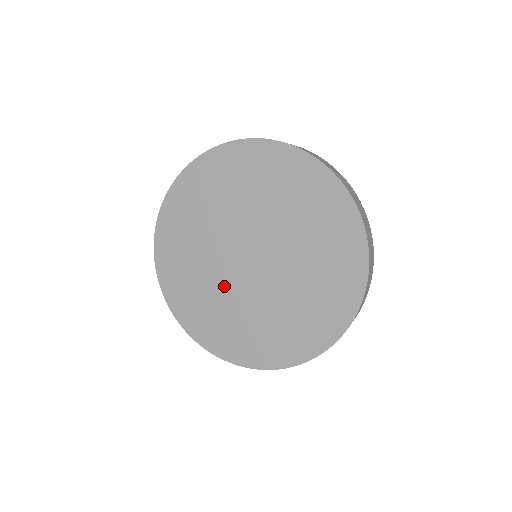
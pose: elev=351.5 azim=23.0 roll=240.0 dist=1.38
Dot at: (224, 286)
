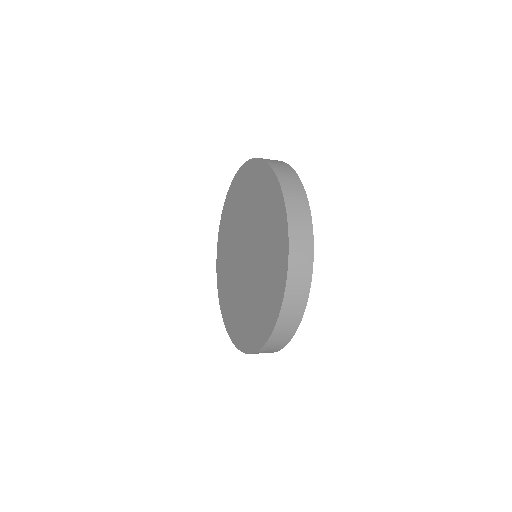
Dot at: (245, 291)
